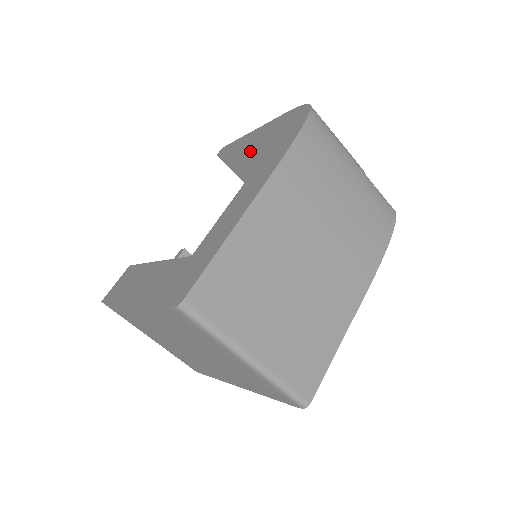
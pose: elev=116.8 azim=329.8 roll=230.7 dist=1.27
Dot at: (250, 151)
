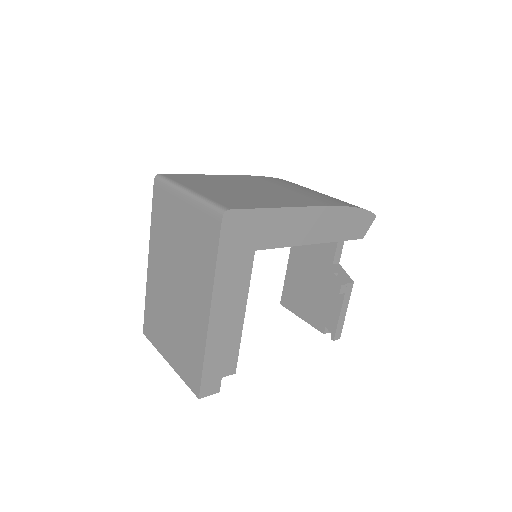
Dot at: (293, 273)
